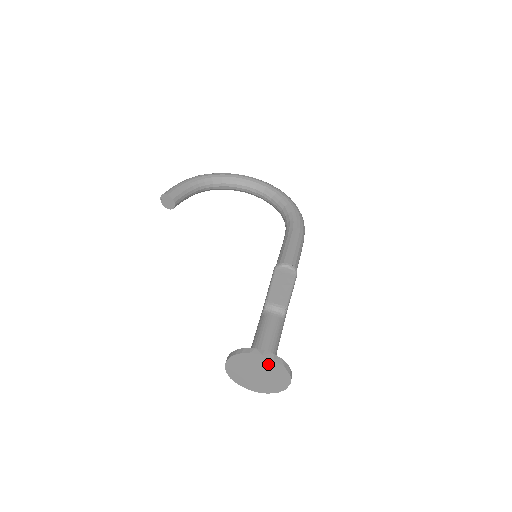
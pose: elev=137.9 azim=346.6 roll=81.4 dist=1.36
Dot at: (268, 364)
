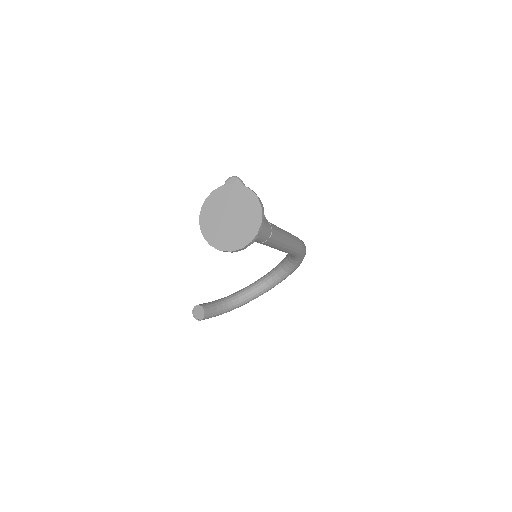
Dot at: (225, 195)
